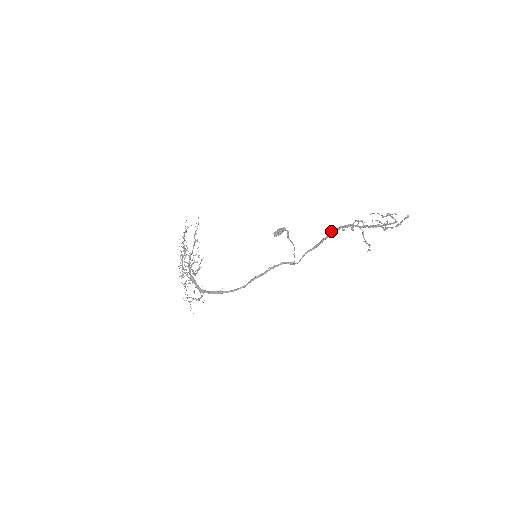
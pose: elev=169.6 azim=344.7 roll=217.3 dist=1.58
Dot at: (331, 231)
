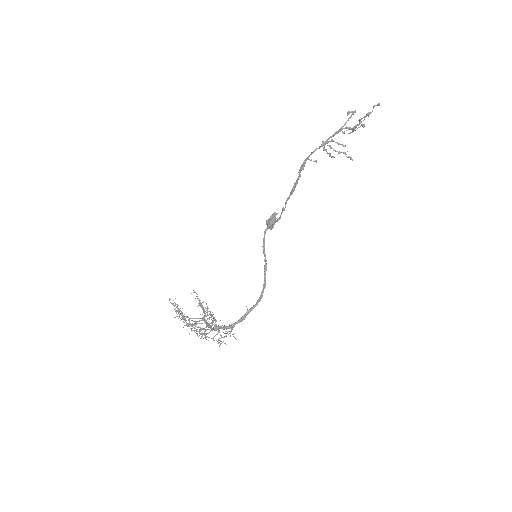
Dot at: (300, 170)
